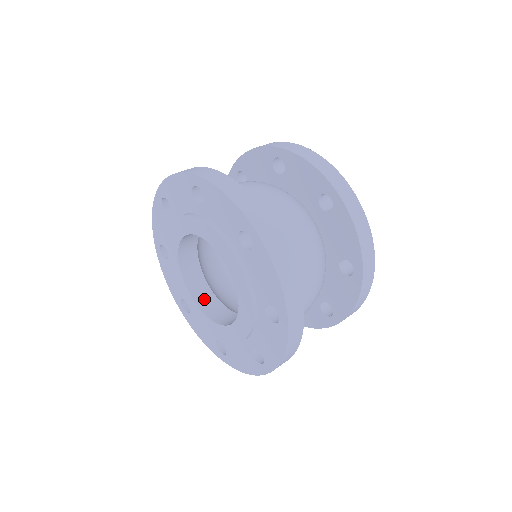
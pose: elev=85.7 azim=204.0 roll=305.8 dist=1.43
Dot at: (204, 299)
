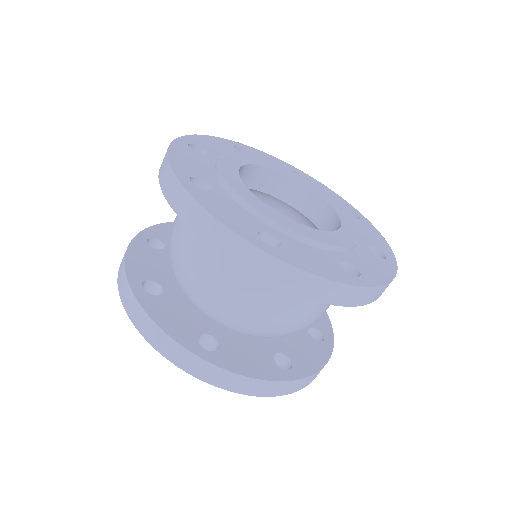
Dot at: occluded
